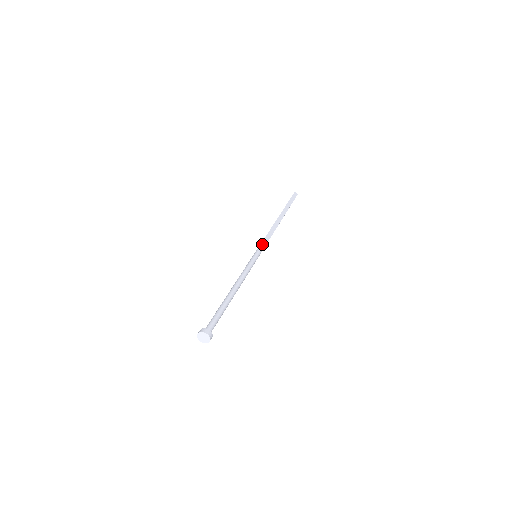
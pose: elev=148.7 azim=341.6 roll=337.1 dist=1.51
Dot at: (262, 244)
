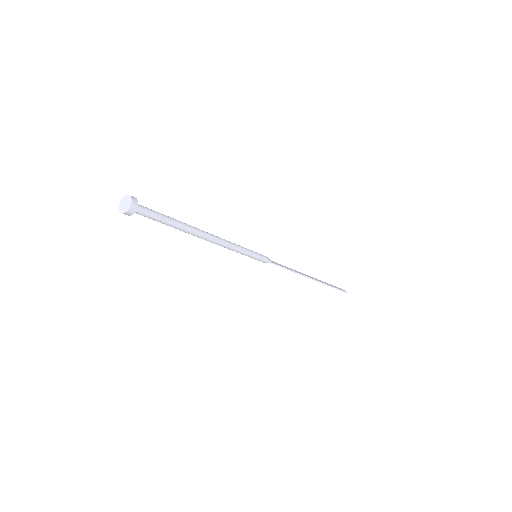
Dot at: (271, 261)
